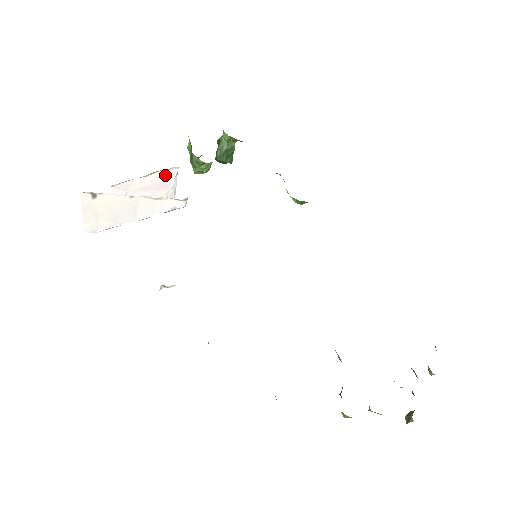
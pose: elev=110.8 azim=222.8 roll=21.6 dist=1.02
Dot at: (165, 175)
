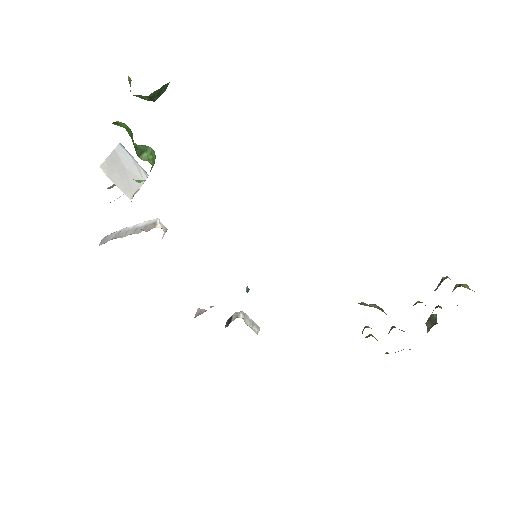
Dot at: occluded
